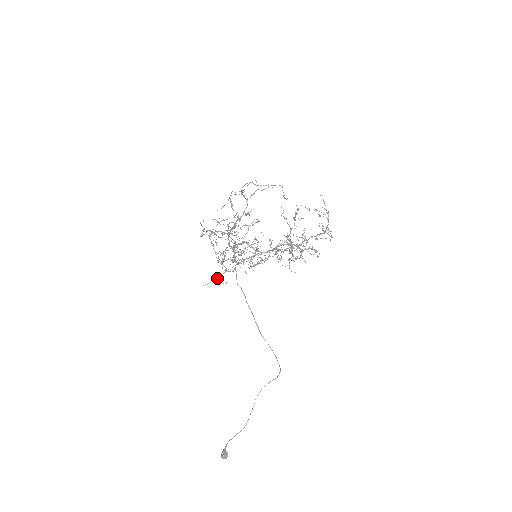
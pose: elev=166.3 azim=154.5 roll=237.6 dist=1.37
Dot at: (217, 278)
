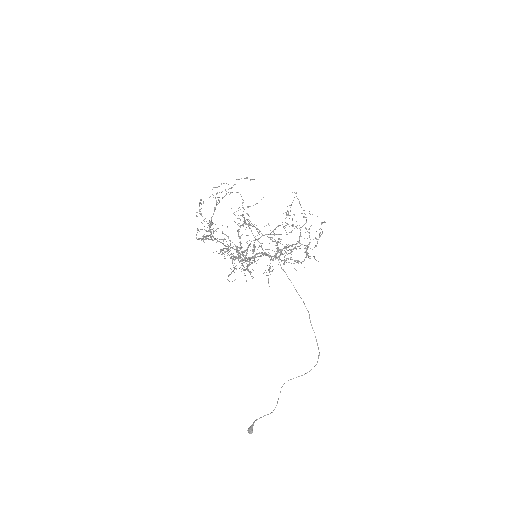
Dot at: occluded
